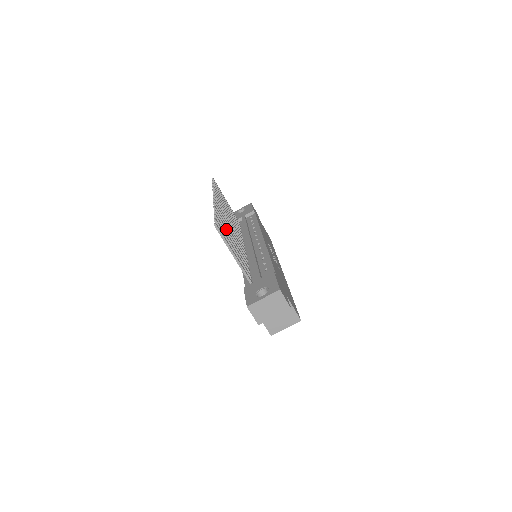
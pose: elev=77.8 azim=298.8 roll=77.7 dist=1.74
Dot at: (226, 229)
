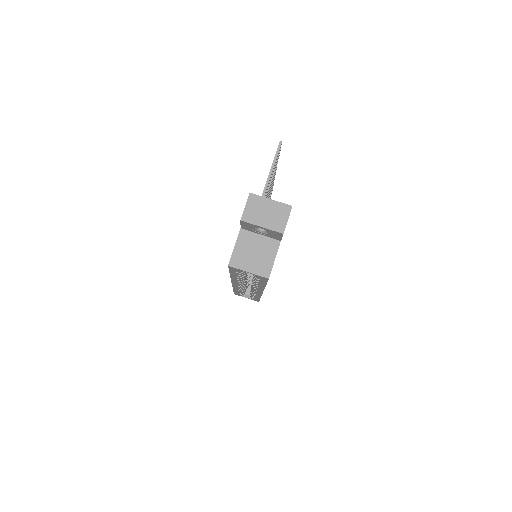
Dot at: (271, 181)
